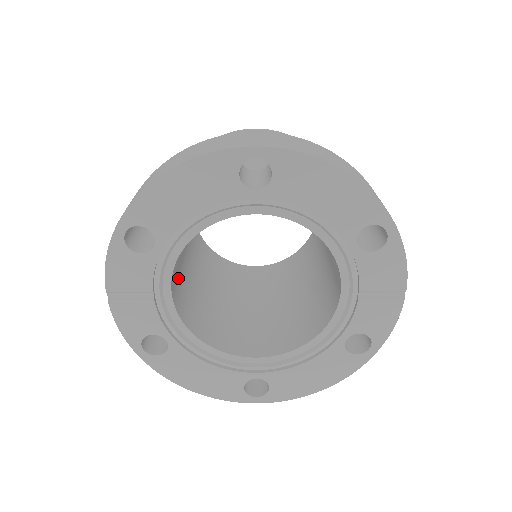
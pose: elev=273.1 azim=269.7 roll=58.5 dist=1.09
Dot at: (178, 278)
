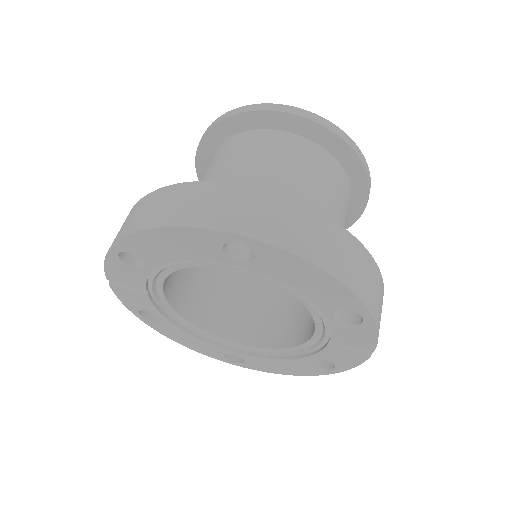
Dot at: occluded
